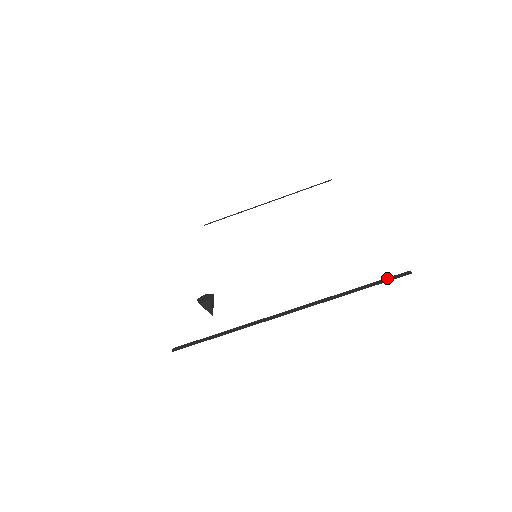
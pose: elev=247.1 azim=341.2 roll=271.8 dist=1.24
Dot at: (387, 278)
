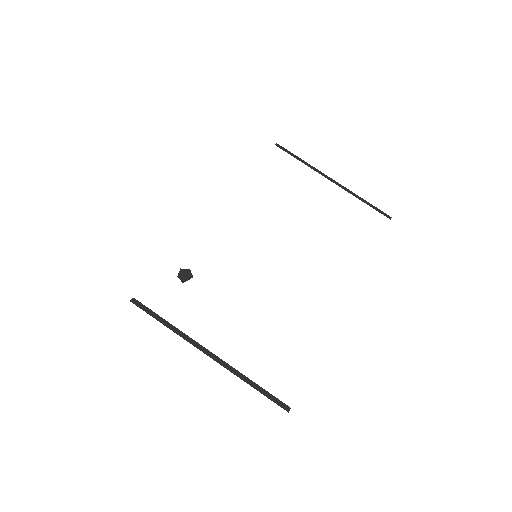
Dot at: (276, 398)
